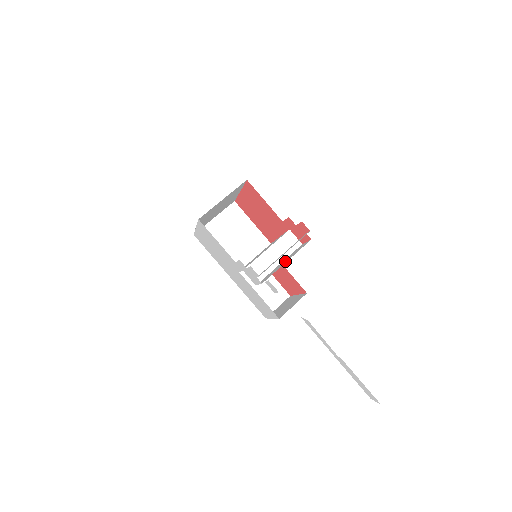
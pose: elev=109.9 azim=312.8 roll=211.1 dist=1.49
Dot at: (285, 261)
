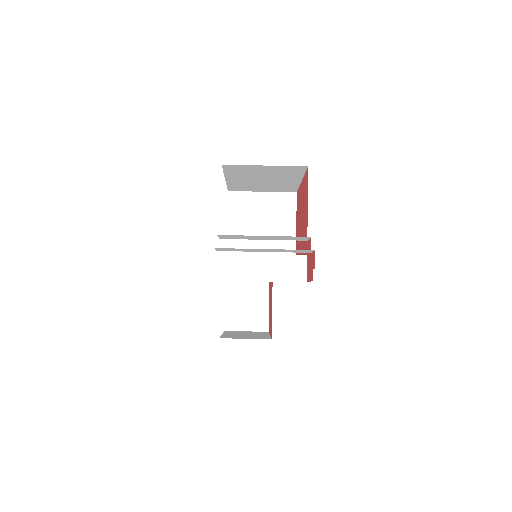
Dot at: occluded
